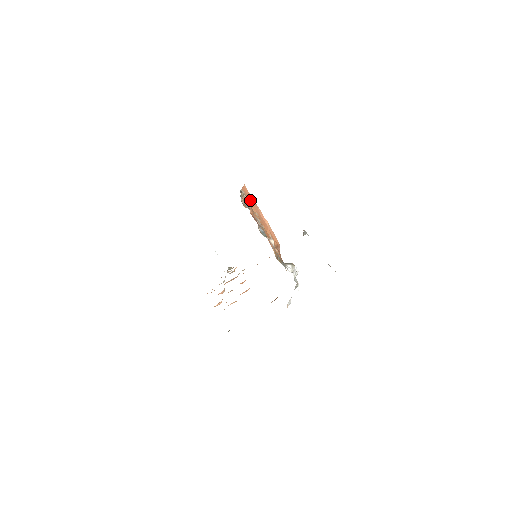
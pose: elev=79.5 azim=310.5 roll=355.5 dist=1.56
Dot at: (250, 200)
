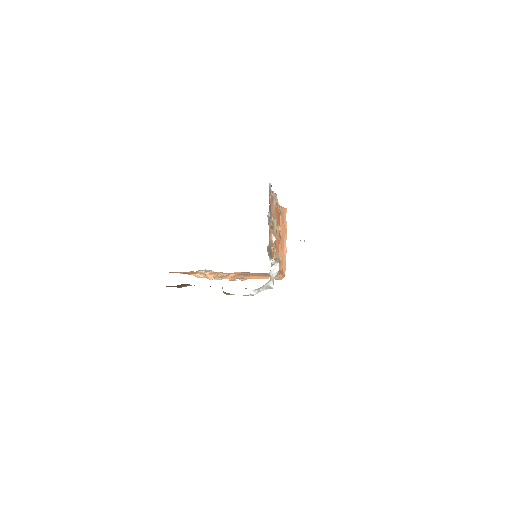
Dot at: (283, 220)
